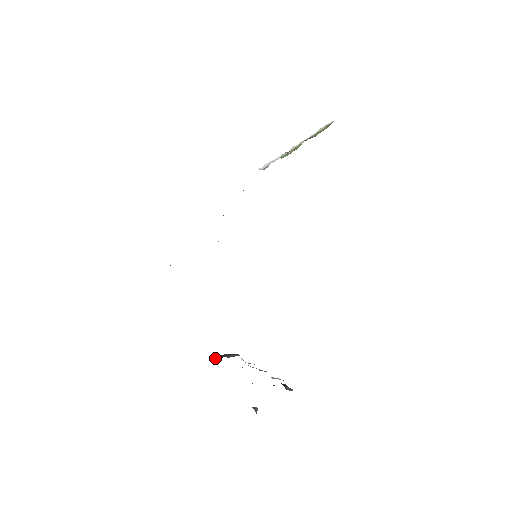
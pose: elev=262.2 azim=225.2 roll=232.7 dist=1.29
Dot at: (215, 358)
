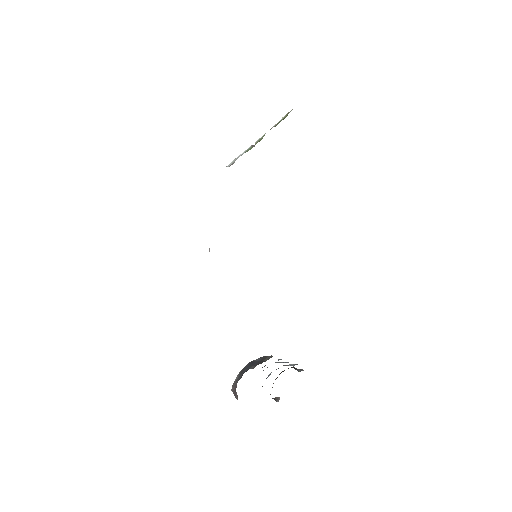
Dot at: (252, 366)
